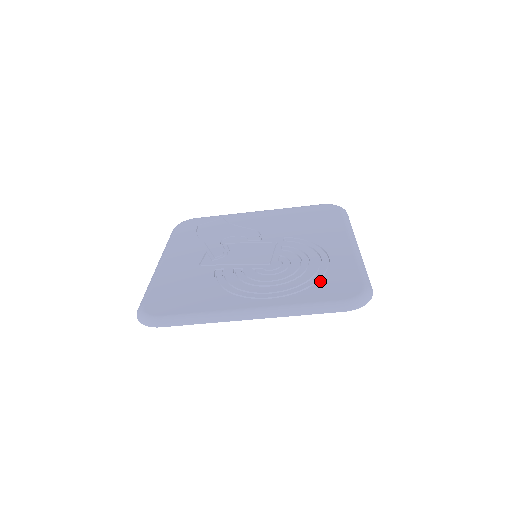
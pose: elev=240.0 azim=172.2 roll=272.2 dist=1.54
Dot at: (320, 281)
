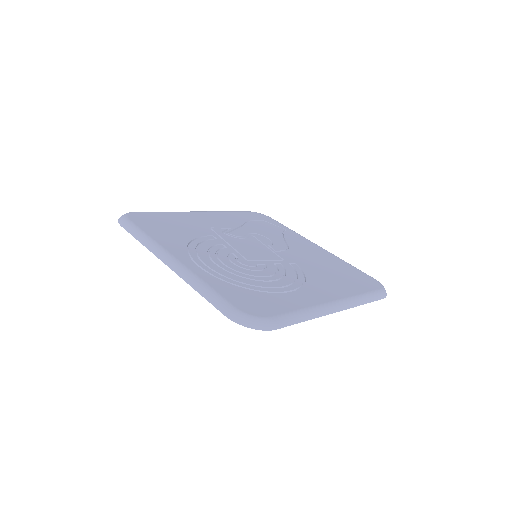
Dot at: (250, 290)
